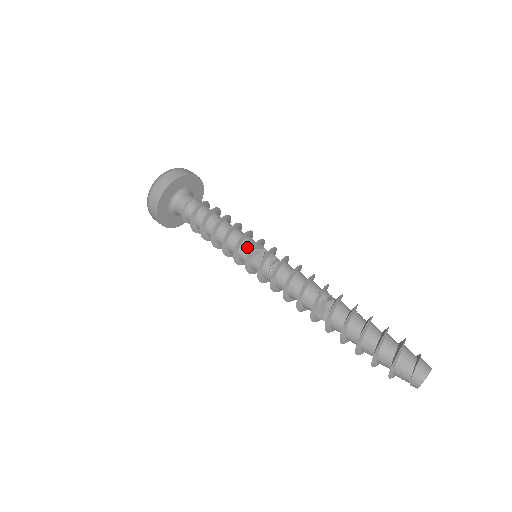
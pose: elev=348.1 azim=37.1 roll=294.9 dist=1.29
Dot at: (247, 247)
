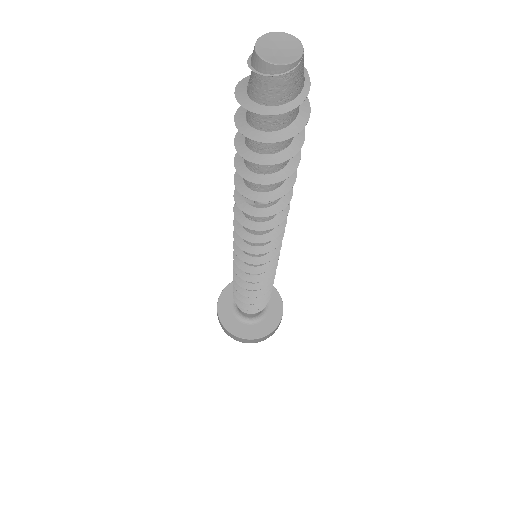
Dot at: occluded
